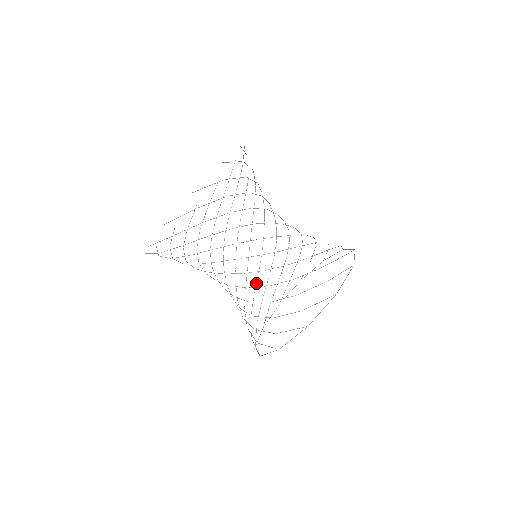
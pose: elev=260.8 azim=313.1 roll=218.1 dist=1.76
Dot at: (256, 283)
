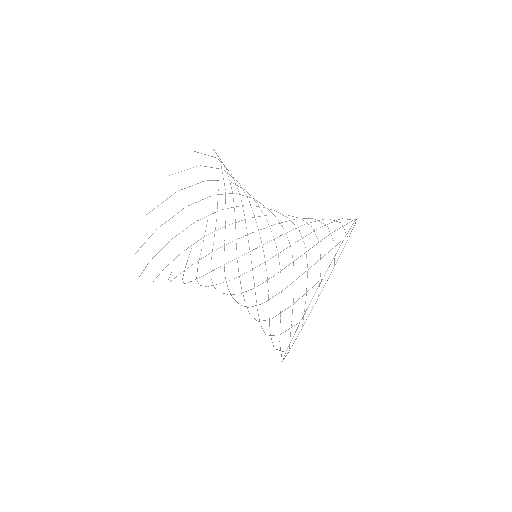
Dot at: occluded
